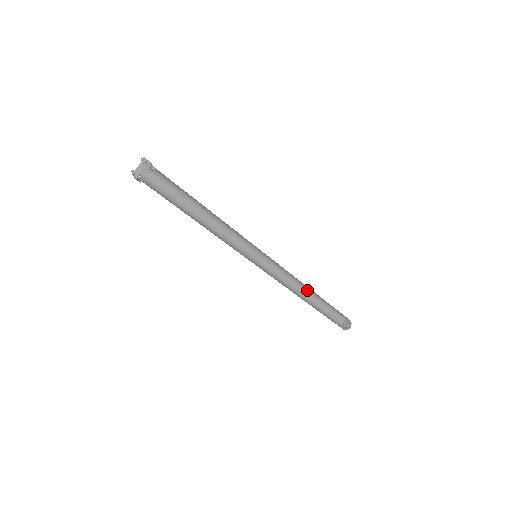
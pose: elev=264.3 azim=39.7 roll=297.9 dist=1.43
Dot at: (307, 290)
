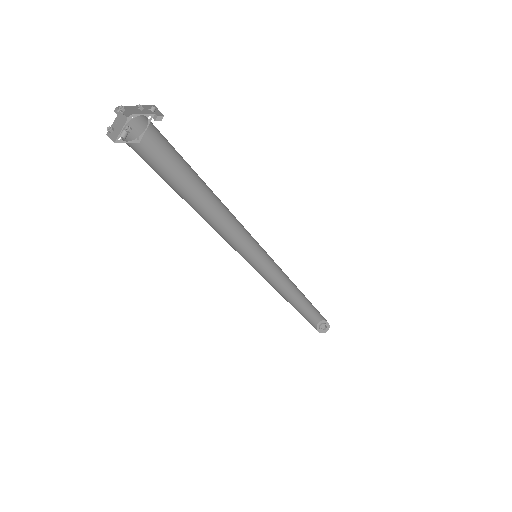
Dot at: (292, 294)
